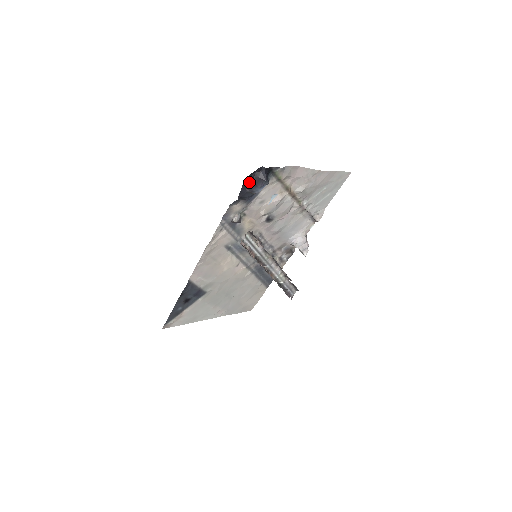
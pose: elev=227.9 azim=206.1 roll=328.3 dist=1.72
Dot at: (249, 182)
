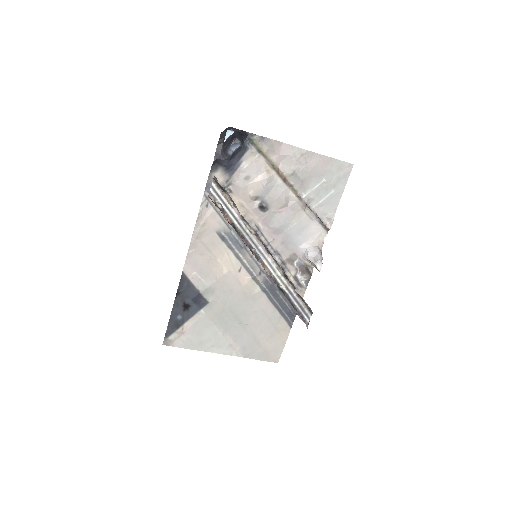
Dot at: (223, 143)
